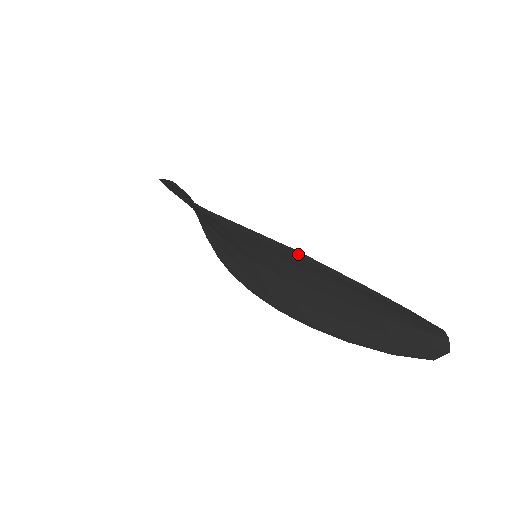
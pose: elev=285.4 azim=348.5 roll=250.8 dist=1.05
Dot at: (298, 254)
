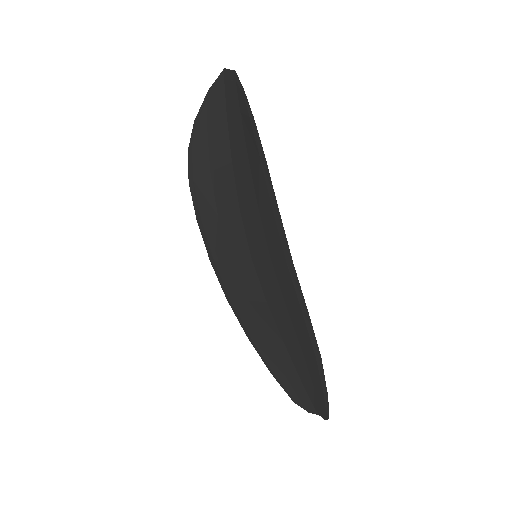
Dot at: (318, 356)
